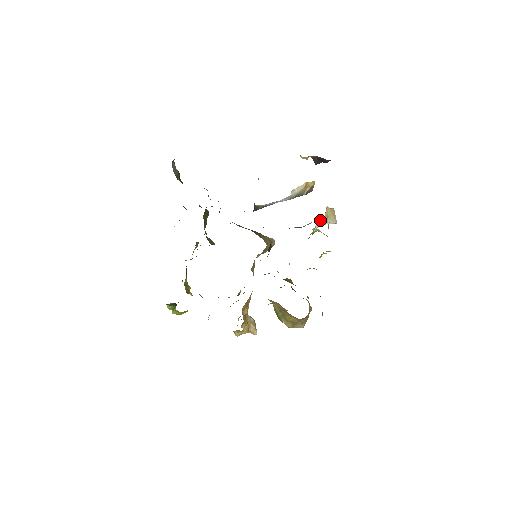
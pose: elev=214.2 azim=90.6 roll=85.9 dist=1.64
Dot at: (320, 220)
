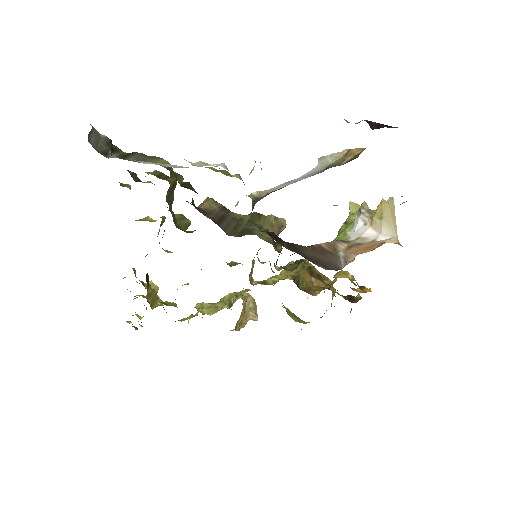
Dot at: (365, 210)
